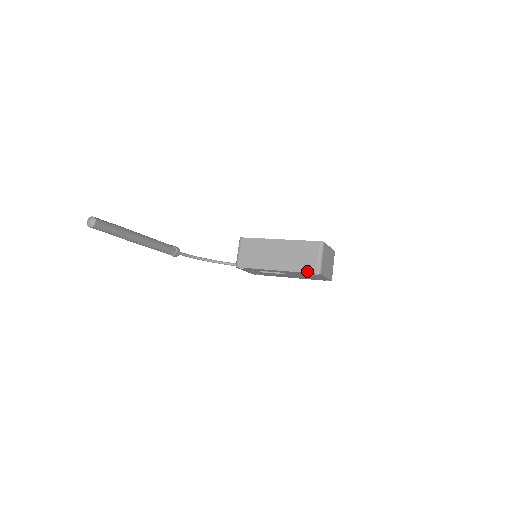
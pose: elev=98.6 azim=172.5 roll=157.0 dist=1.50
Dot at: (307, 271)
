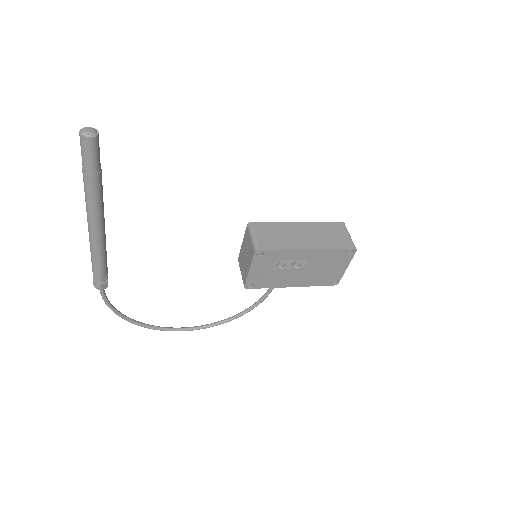
Dot at: (344, 247)
